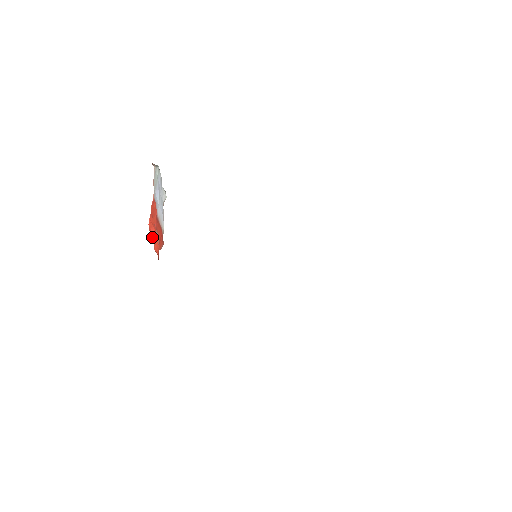
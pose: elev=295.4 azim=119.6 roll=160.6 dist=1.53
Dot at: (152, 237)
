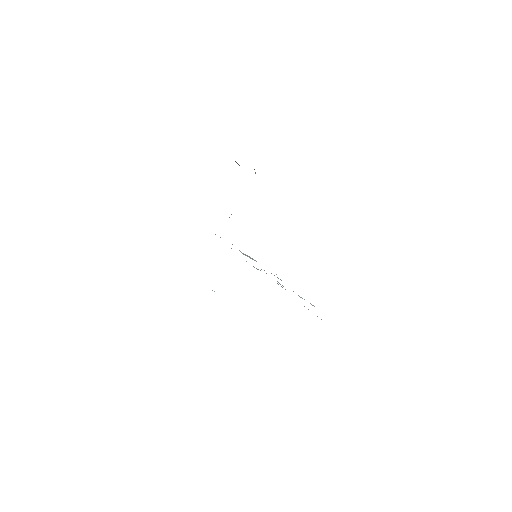
Dot at: occluded
